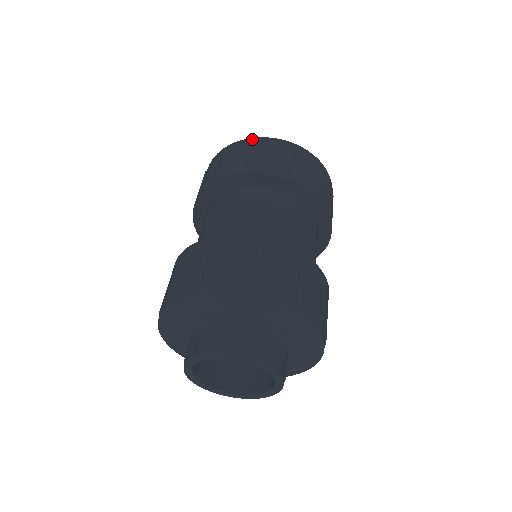
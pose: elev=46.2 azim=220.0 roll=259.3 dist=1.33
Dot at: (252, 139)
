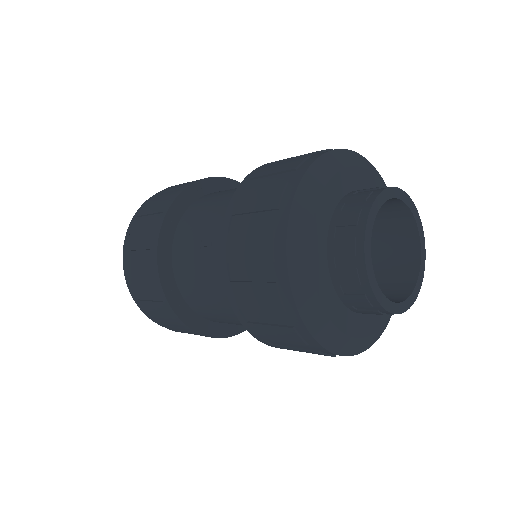
Dot at: occluded
